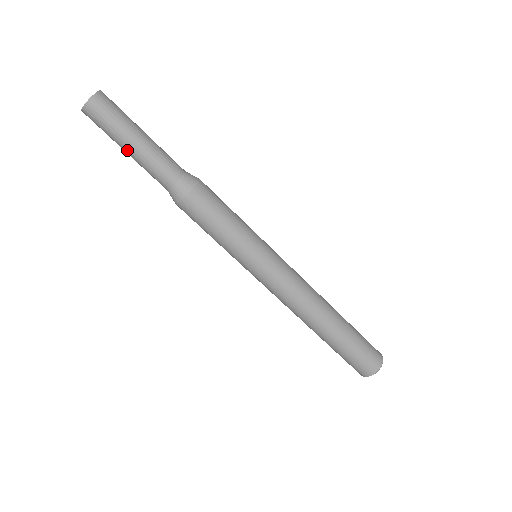
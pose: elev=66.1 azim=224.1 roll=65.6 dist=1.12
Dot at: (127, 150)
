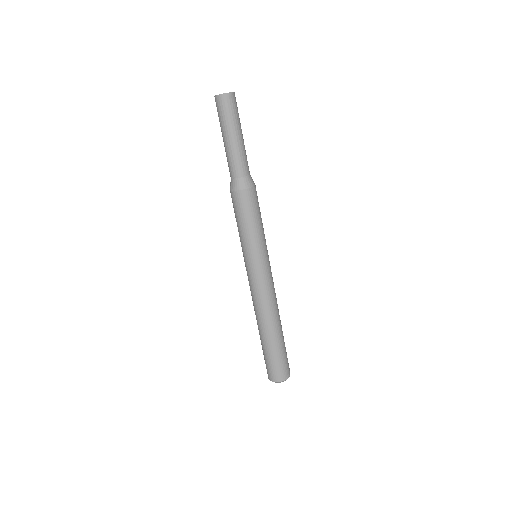
Dot at: (230, 137)
